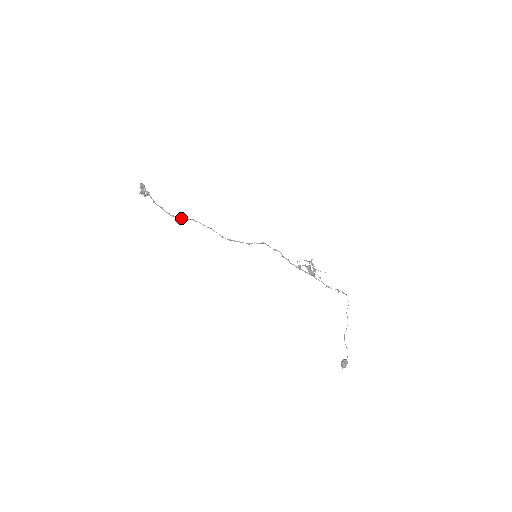
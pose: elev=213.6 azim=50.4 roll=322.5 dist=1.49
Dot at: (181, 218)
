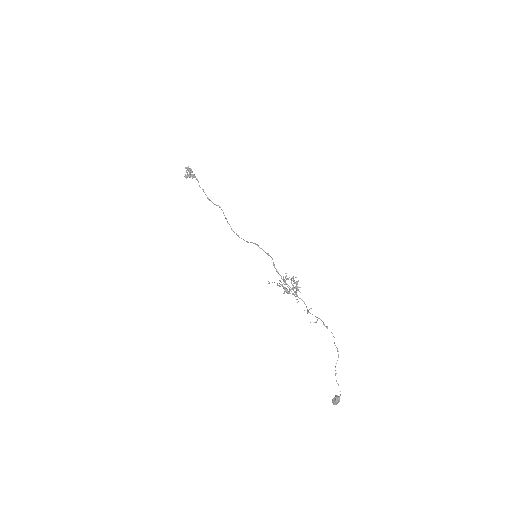
Dot at: (213, 203)
